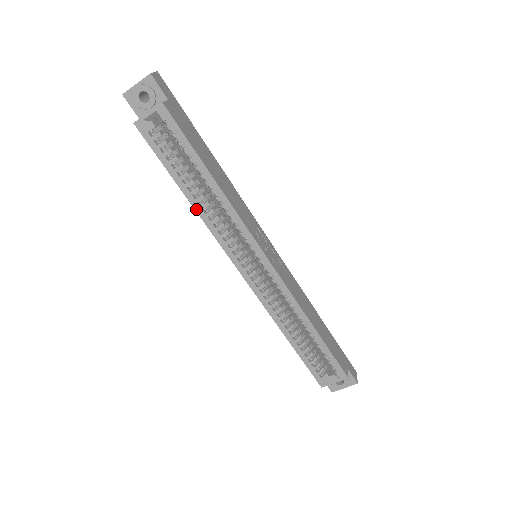
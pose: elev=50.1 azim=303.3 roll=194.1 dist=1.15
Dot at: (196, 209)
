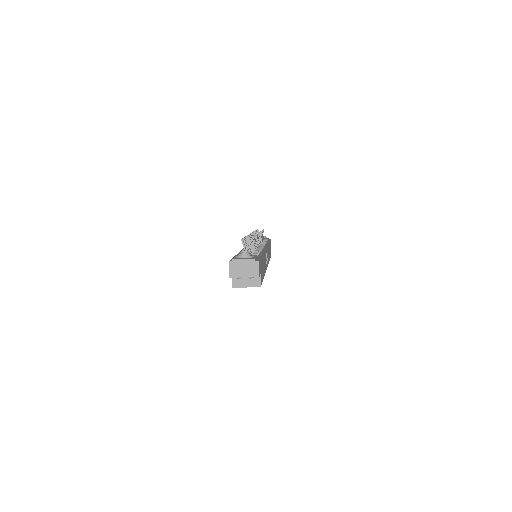
Dot at: occluded
